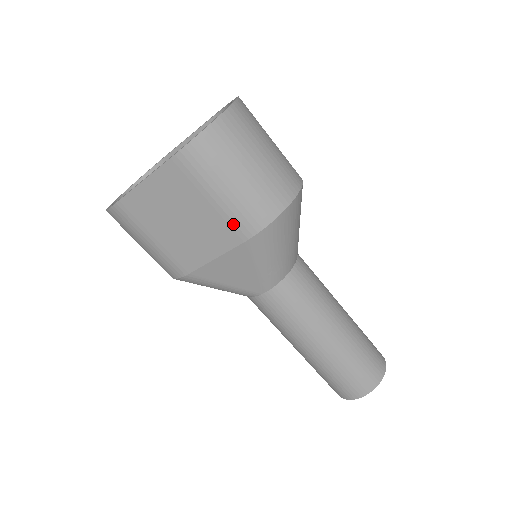
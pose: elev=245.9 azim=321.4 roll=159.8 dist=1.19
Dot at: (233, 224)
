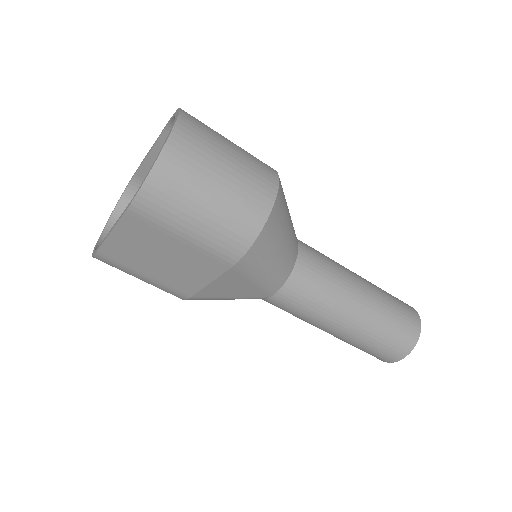
Dot at: (213, 255)
